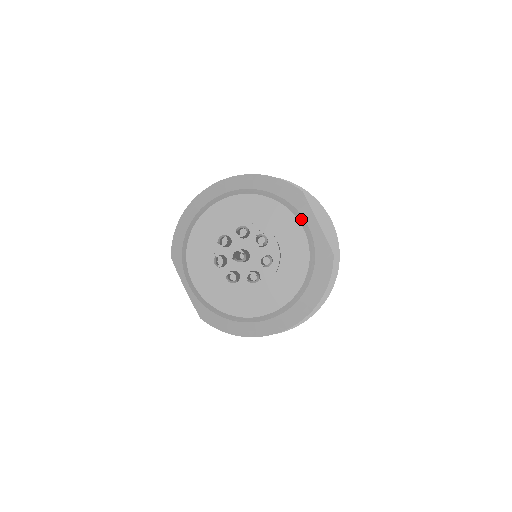
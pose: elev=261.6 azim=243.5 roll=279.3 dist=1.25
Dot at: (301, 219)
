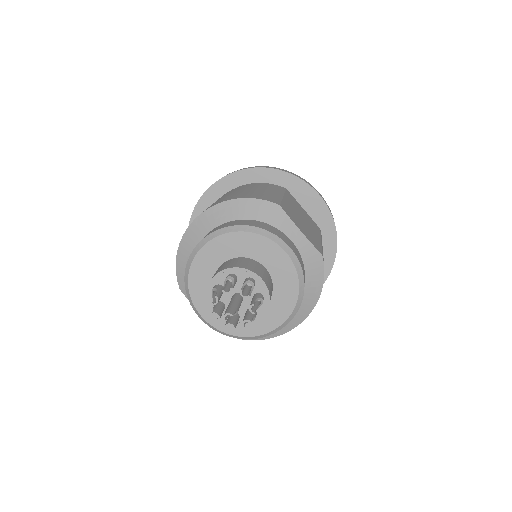
Dot at: (282, 244)
